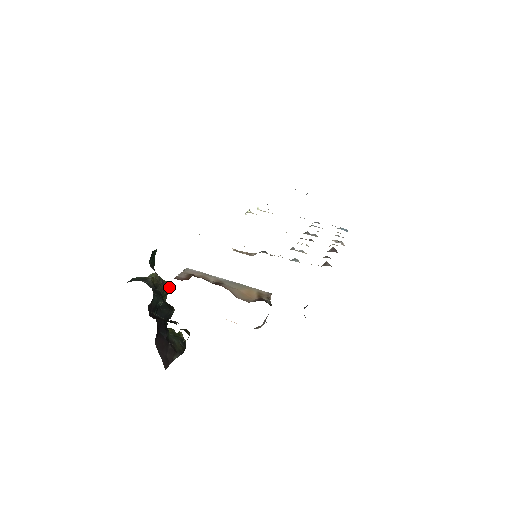
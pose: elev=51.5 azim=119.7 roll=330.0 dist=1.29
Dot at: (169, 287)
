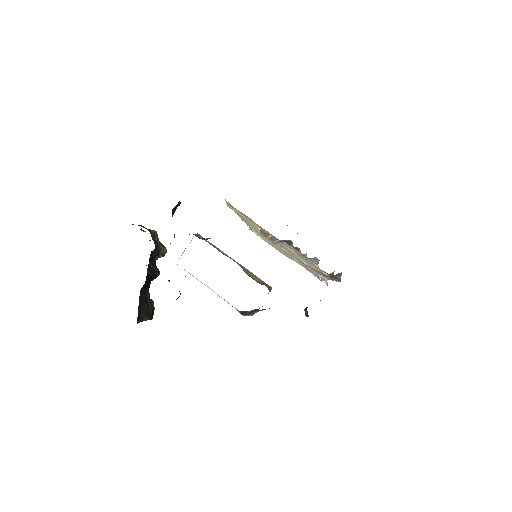
Dot at: (163, 250)
